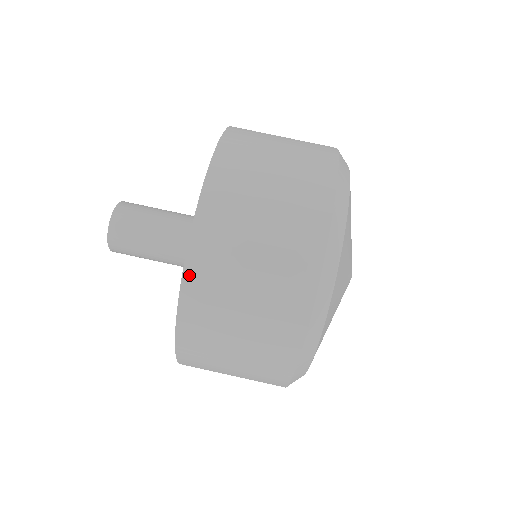
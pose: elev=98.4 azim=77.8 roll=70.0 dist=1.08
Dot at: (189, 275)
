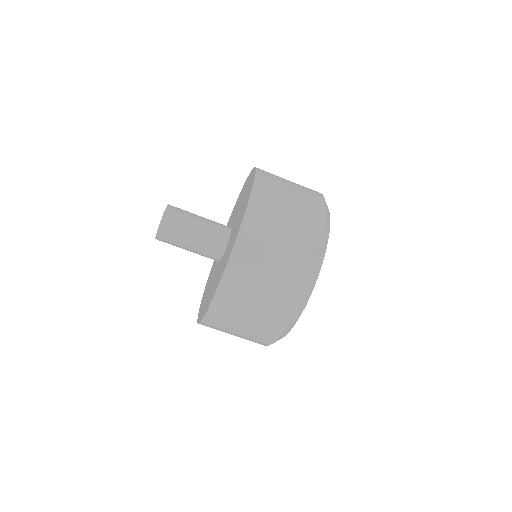
Dot at: (232, 264)
